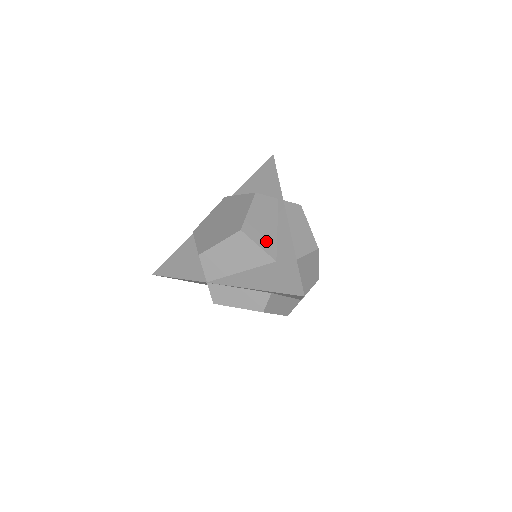
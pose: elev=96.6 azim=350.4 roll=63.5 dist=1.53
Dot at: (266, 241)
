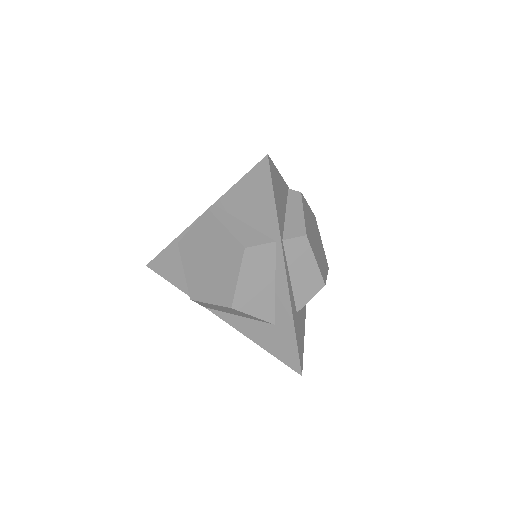
Dot at: (262, 307)
